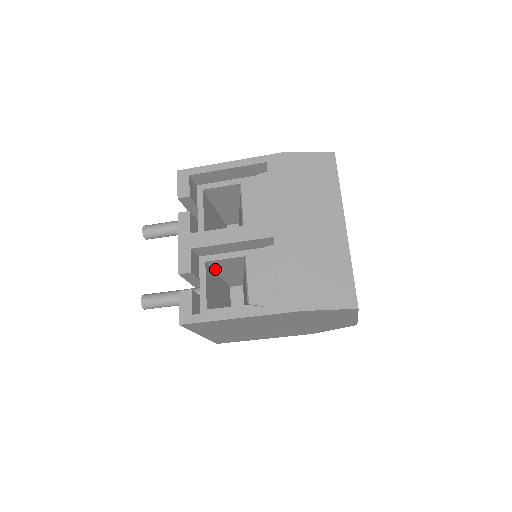
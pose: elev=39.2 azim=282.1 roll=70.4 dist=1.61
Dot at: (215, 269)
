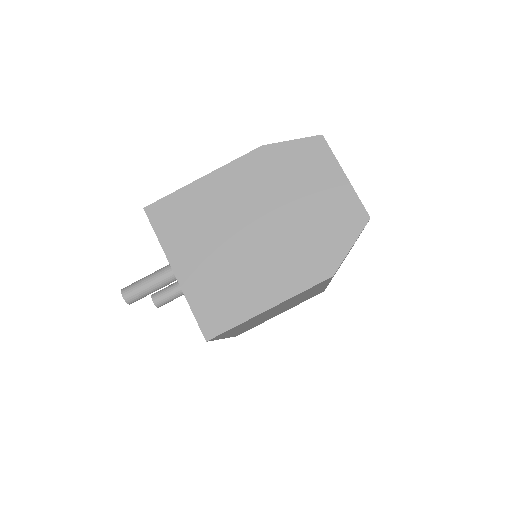
Dot at: occluded
